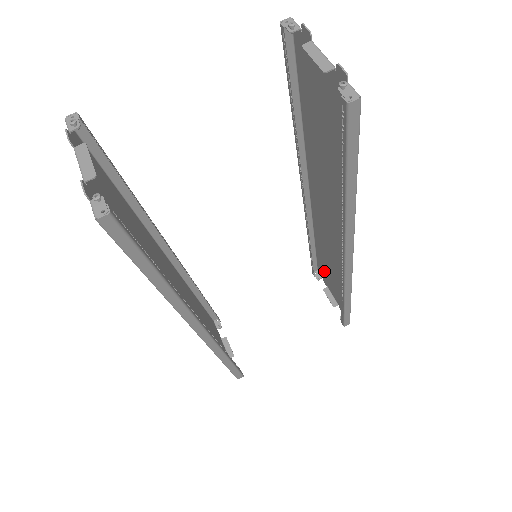
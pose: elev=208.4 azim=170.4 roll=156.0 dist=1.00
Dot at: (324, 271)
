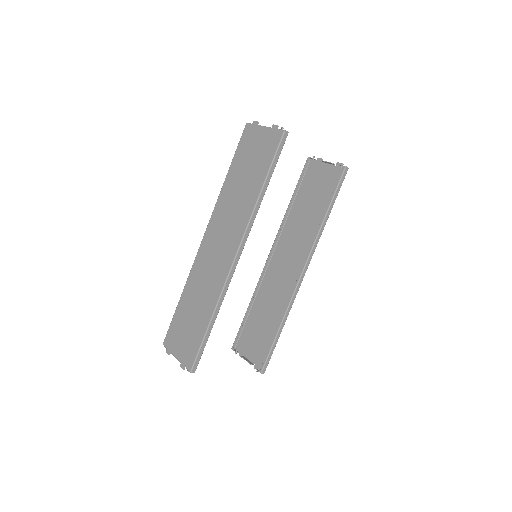
Dot at: (249, 337)
